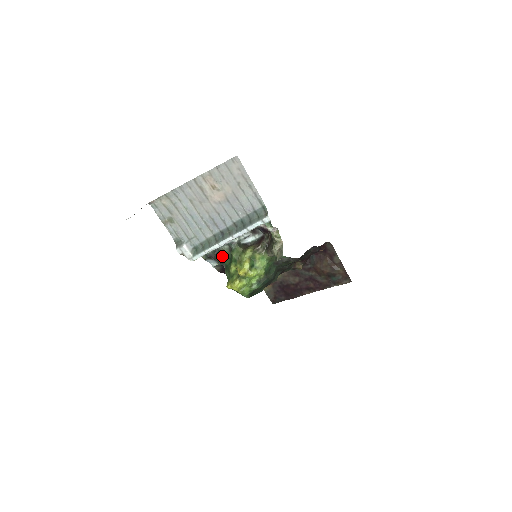
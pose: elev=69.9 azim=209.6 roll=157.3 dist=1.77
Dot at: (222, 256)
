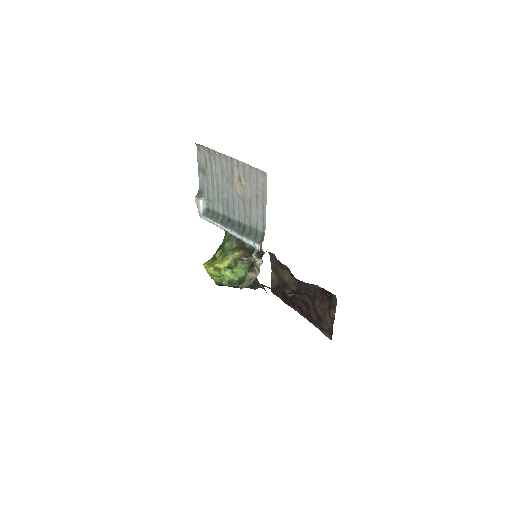
Dot at: (225, 234)
